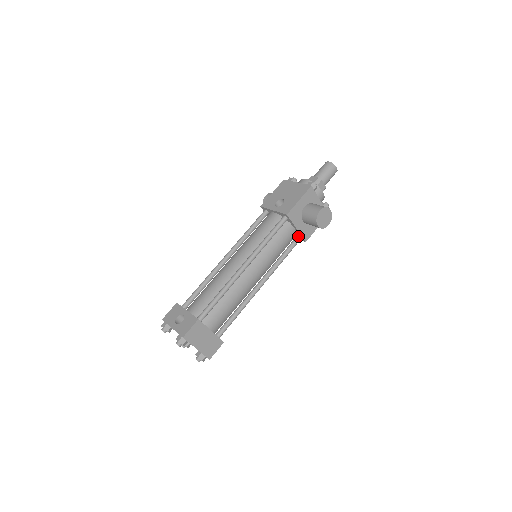
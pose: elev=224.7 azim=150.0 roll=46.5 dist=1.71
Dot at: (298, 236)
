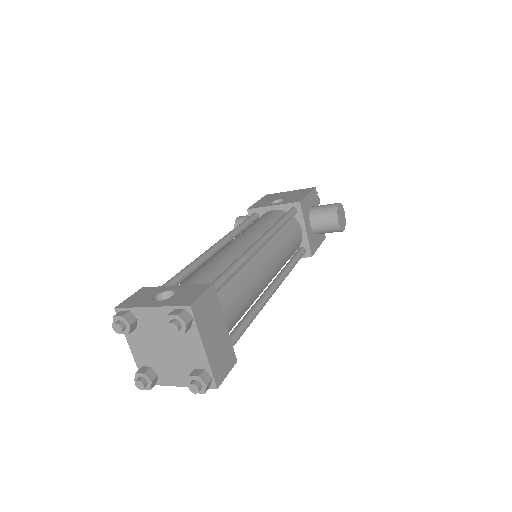
Dot at: (302, 247)
